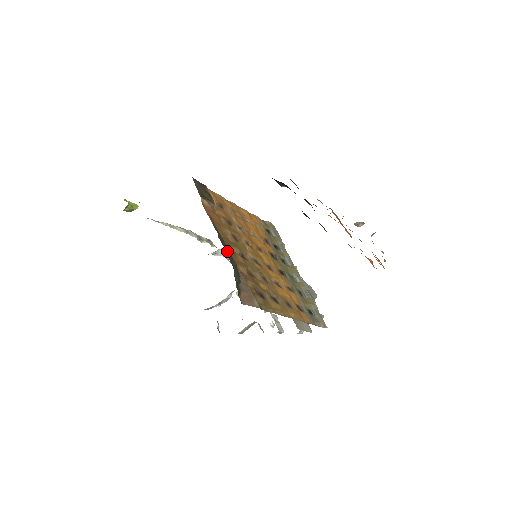
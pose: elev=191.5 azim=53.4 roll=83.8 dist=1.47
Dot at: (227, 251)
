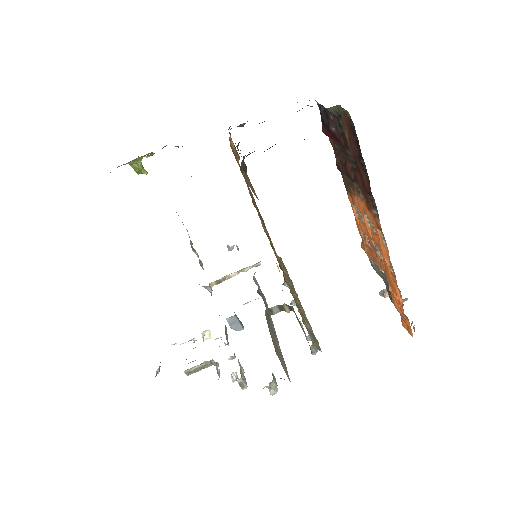
Dot at: occluded
